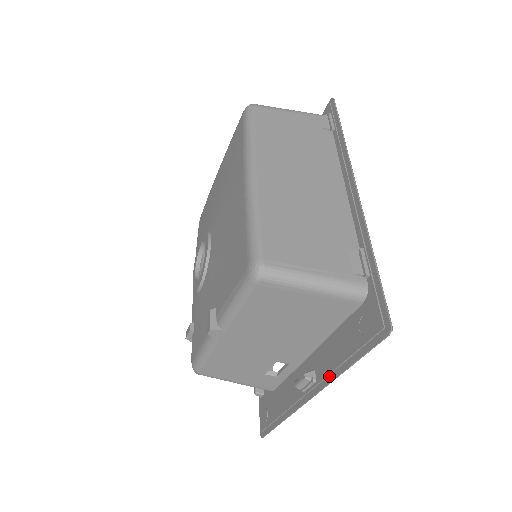
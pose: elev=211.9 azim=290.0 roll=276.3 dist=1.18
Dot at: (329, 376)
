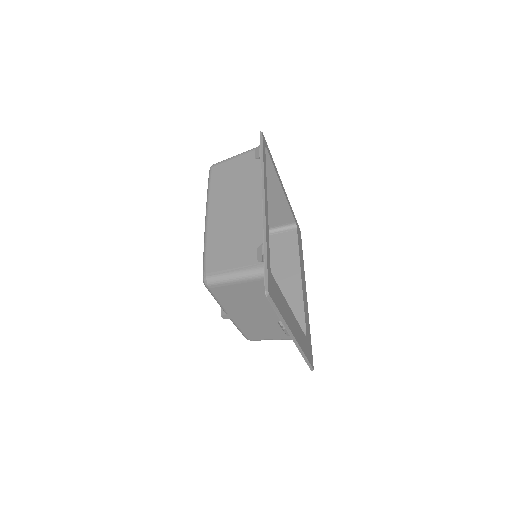
Dot at: occluded
